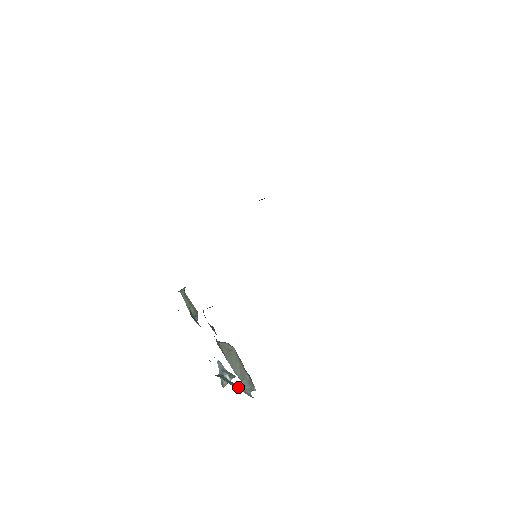
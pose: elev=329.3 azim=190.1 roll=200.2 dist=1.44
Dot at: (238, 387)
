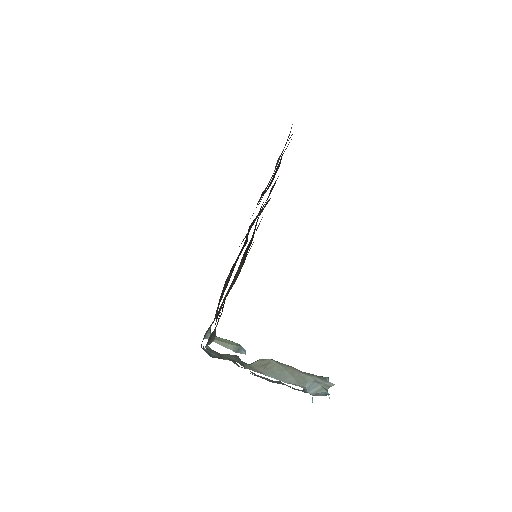
Dot at: occluded
